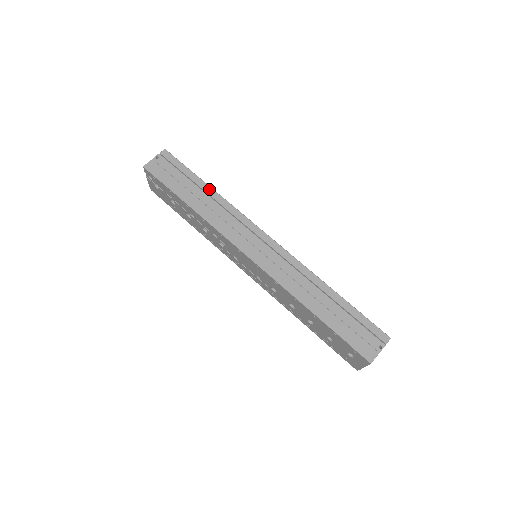
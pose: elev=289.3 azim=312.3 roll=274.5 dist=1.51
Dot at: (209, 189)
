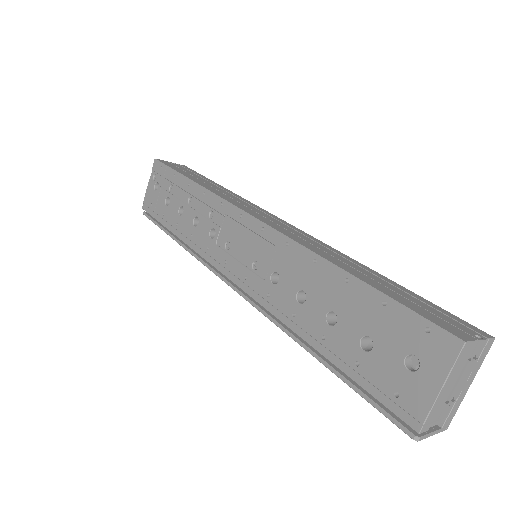
Dot at: (222, 187)
